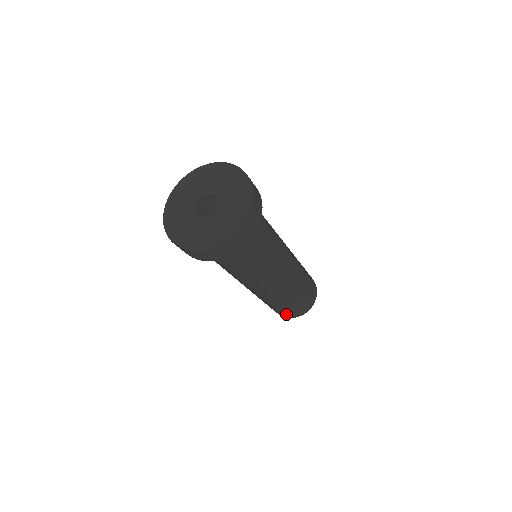
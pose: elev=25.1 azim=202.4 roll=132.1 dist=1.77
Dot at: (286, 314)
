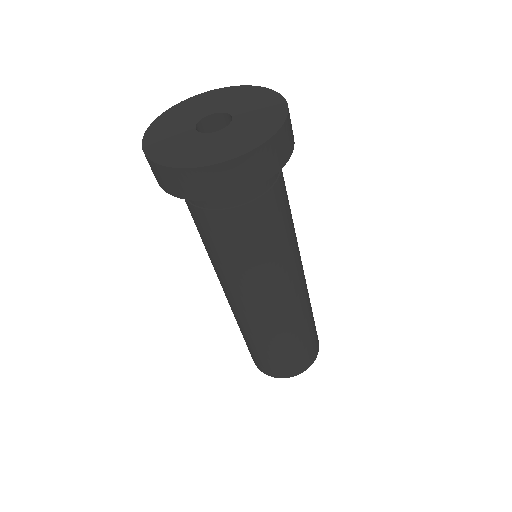
Dot at: (270, 368)
